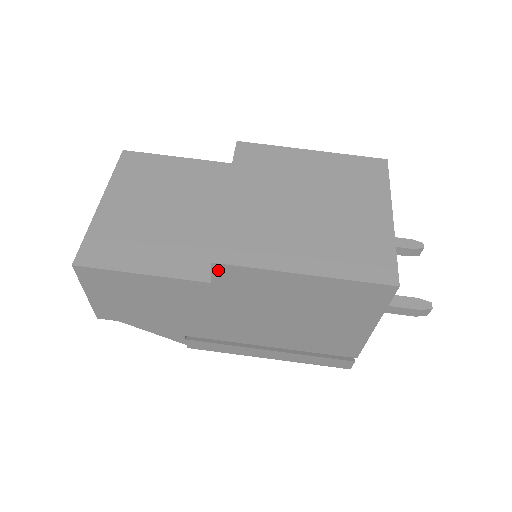
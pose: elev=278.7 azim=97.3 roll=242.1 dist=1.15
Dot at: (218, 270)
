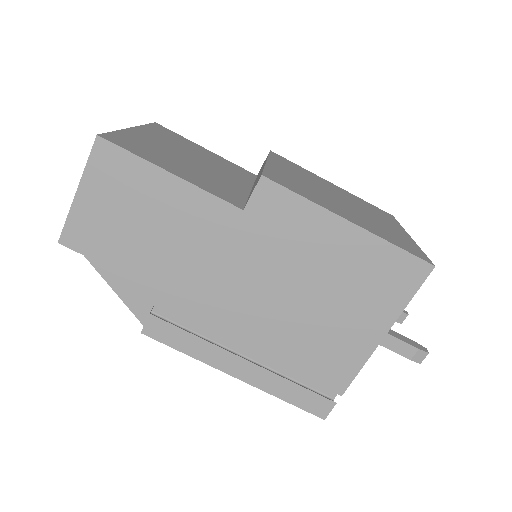
Dot at: (263, 190)
